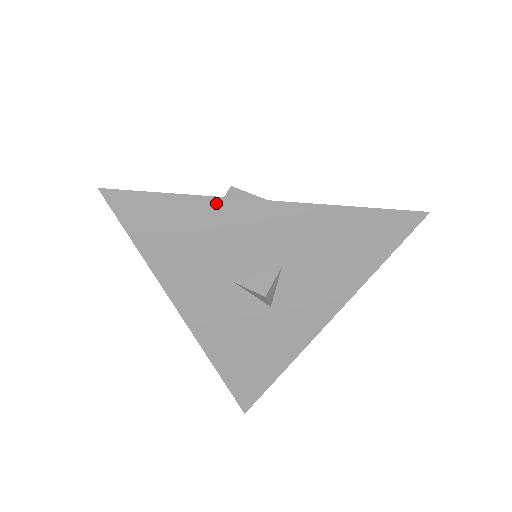
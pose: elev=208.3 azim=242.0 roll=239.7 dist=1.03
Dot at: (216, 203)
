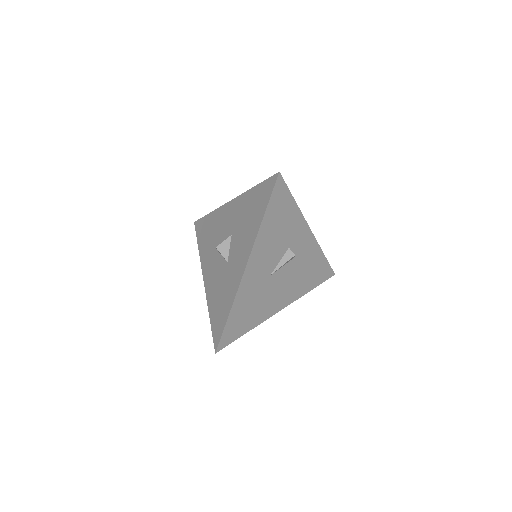
Dot at: (217, 212)
